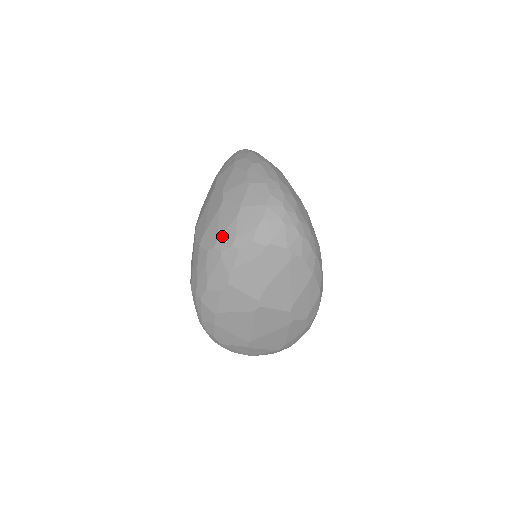
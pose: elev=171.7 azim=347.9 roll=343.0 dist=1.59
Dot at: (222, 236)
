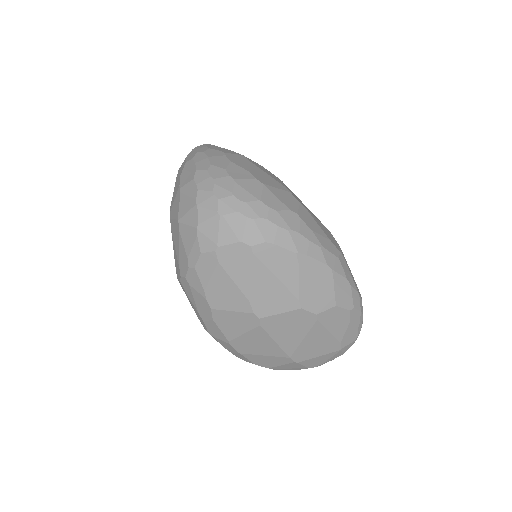
Dot at: (180, 261)
